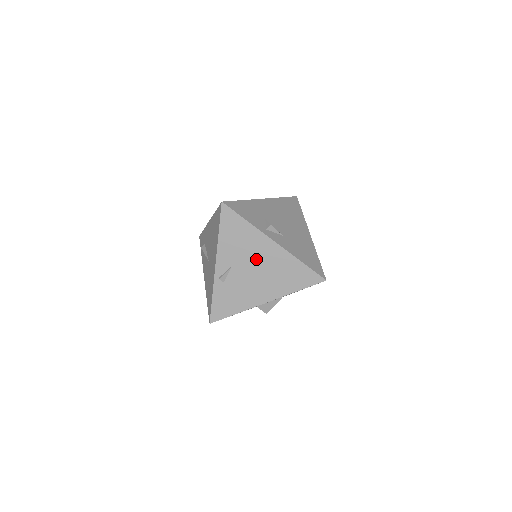
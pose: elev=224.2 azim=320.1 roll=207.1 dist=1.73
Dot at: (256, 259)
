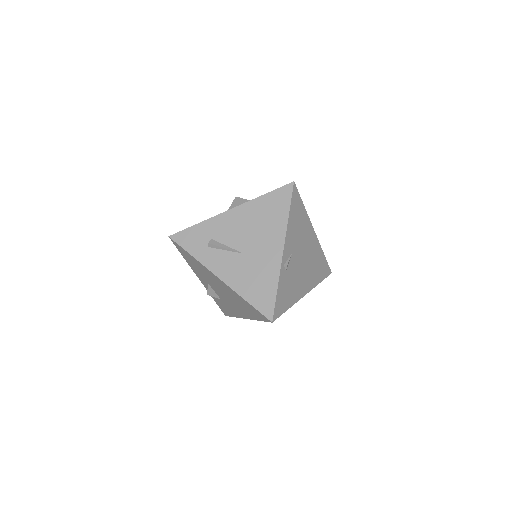
Dot at: (305, 247)
